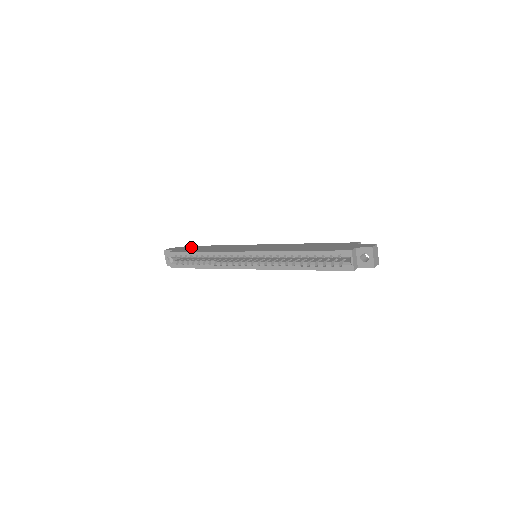
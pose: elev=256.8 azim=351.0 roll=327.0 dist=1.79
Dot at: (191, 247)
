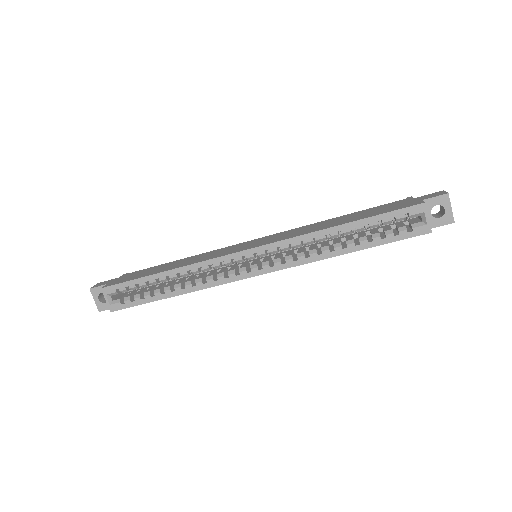
Dot at: (136, 272)
